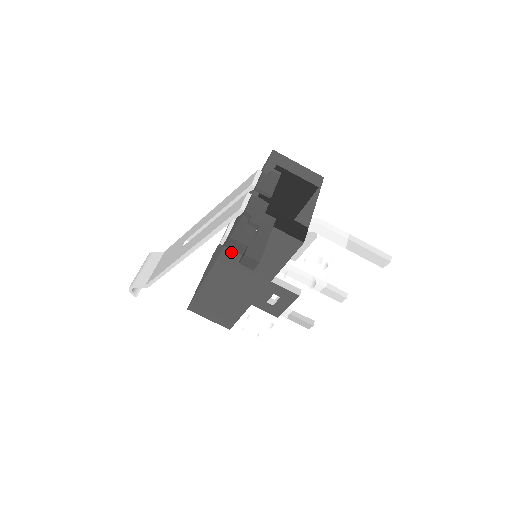
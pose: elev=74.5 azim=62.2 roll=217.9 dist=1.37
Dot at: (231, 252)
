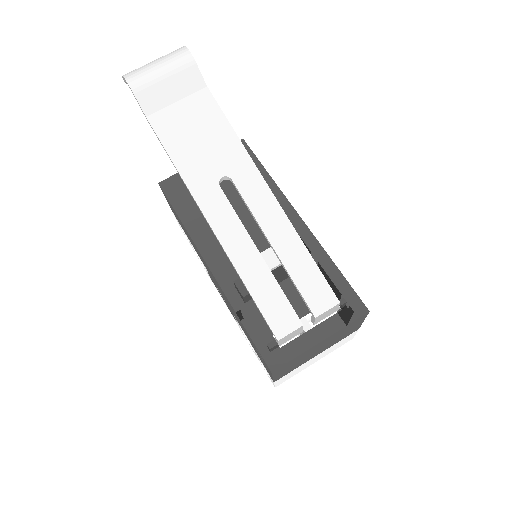
Dot at: (234, 311)
